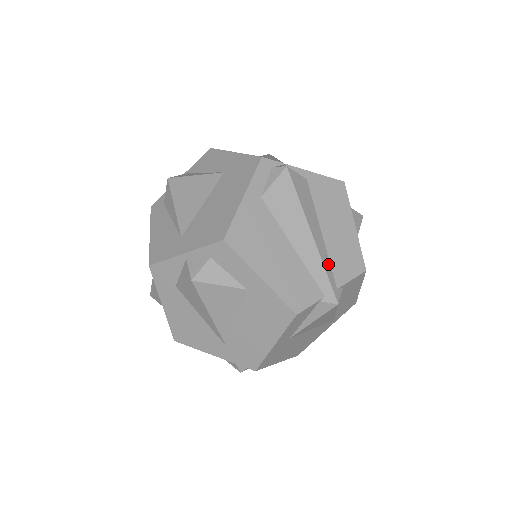
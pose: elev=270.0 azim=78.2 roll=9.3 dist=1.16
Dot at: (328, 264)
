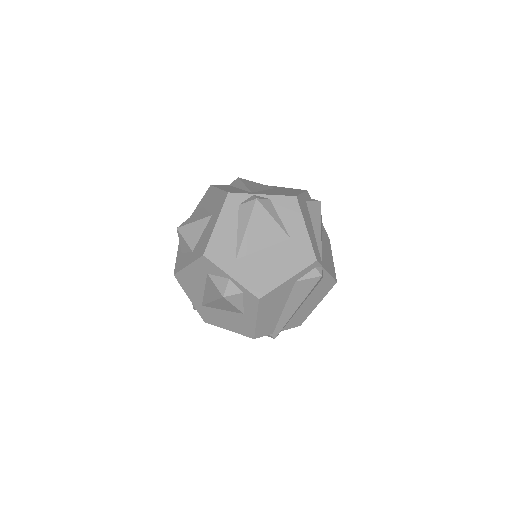
Dot at: (289, 320)
